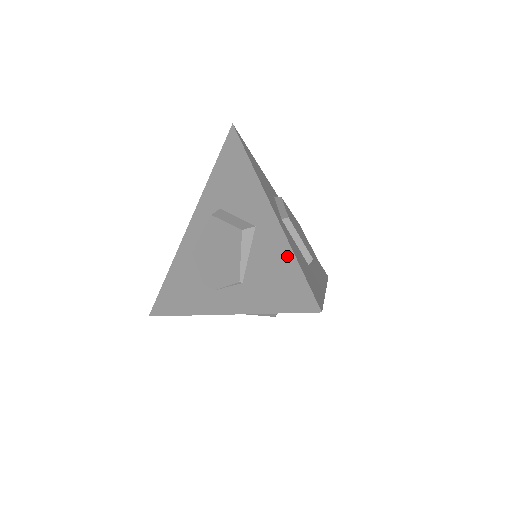
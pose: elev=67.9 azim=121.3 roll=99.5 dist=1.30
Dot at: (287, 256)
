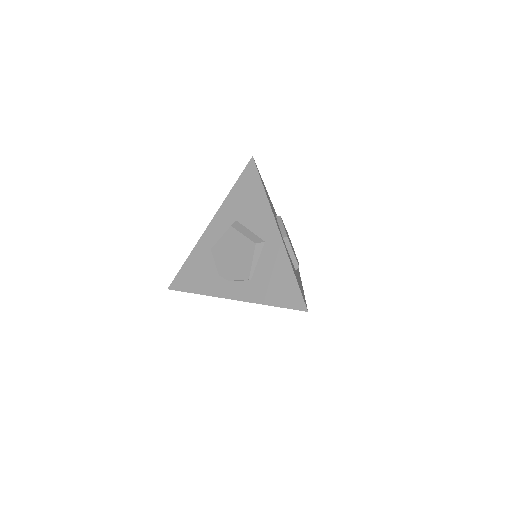
Dot at: (287, 269)
